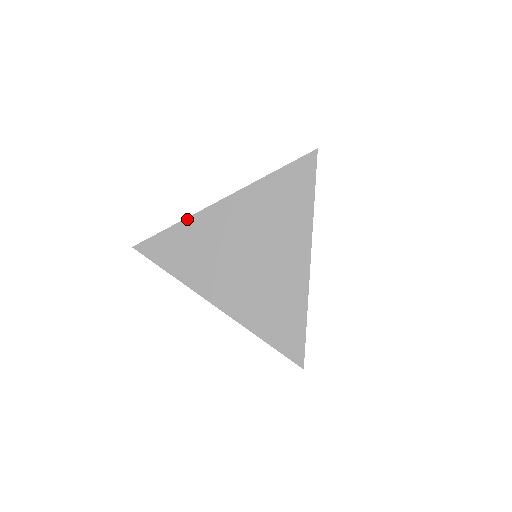
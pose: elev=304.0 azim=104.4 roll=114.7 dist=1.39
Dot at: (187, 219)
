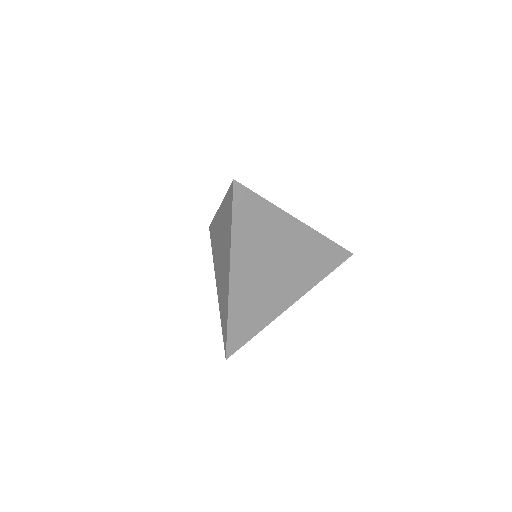
Dot at: occluded
